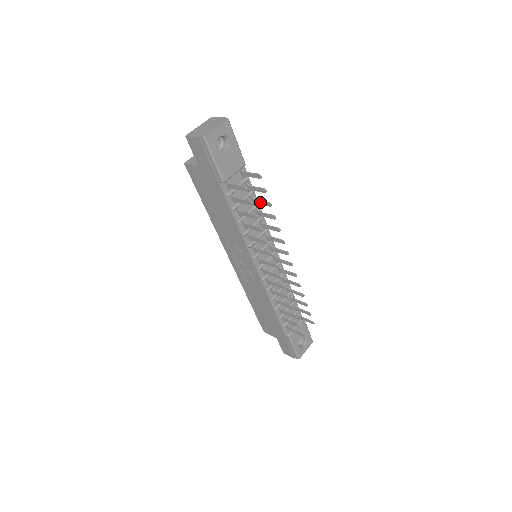
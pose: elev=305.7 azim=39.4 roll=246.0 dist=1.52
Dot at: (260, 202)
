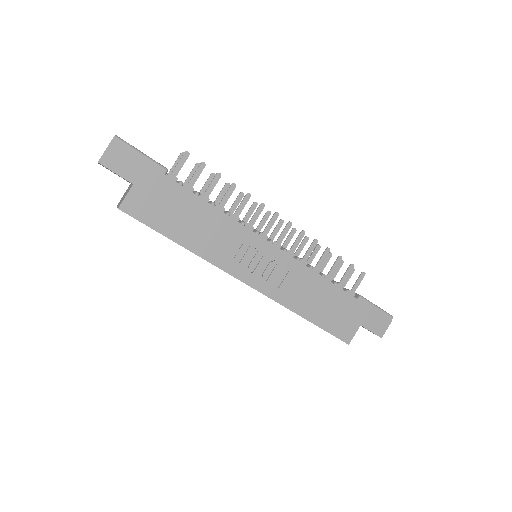
Dot at: (205, 186)
